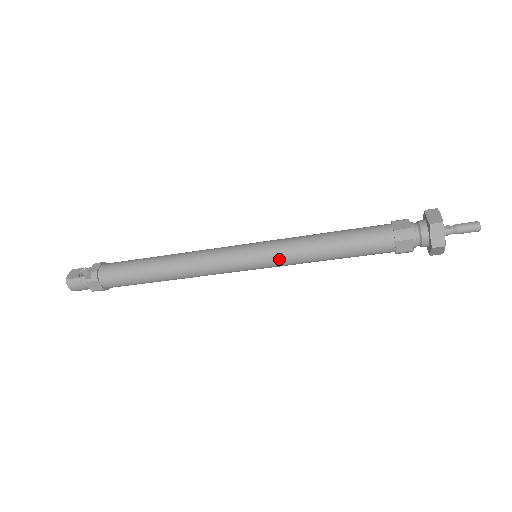
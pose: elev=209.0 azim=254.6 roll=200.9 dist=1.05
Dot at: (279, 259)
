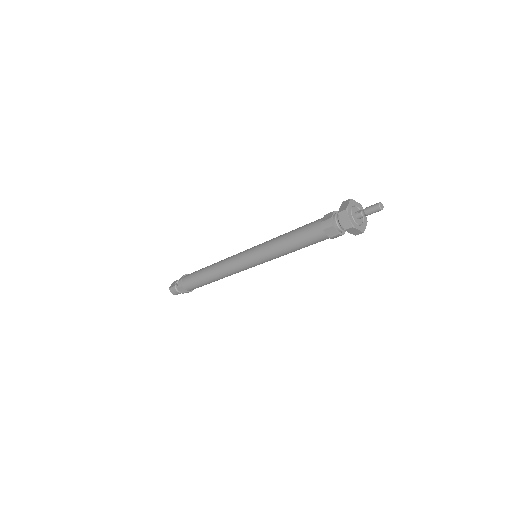
Dot at: (263, 256)
